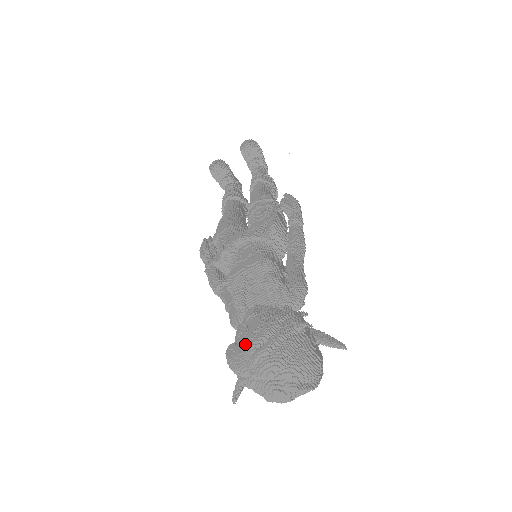
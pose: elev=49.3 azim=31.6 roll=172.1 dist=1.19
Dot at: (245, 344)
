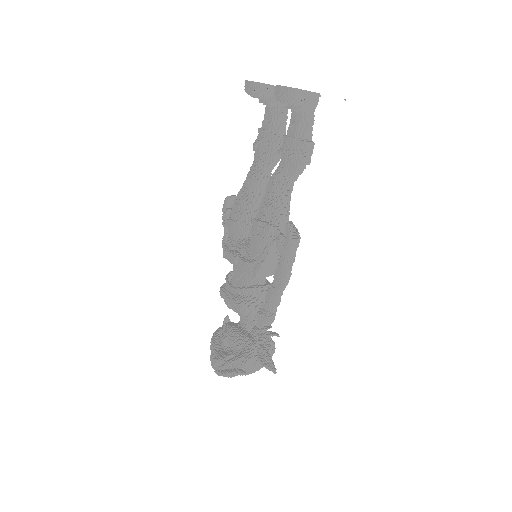
Dot at: (211, 361)
